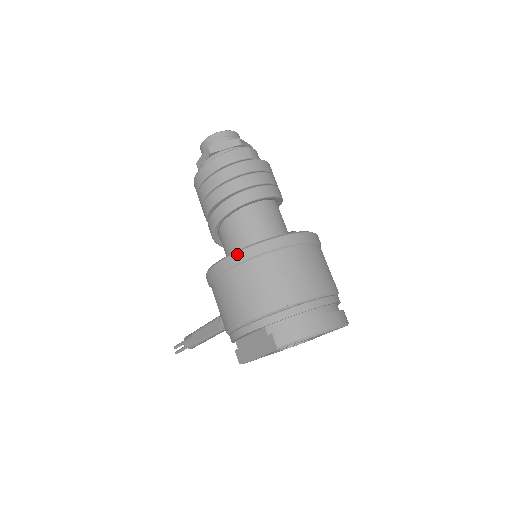
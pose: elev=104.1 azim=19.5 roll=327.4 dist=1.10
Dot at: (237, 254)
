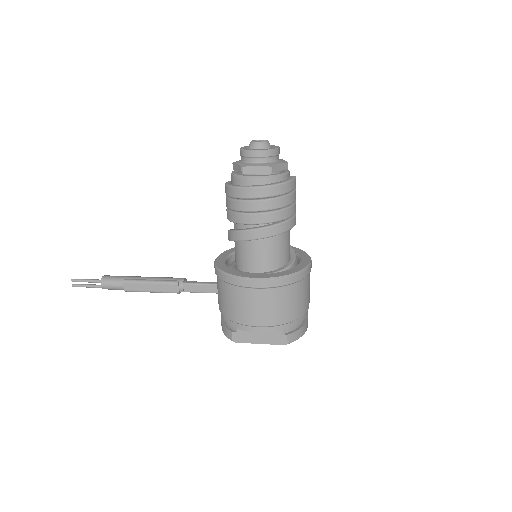
Dot at: (286, 279)
